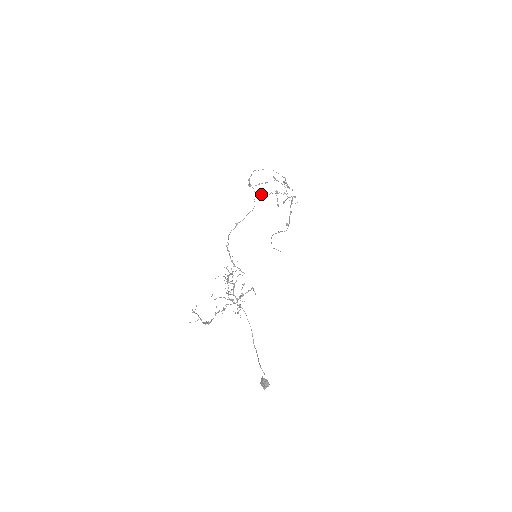
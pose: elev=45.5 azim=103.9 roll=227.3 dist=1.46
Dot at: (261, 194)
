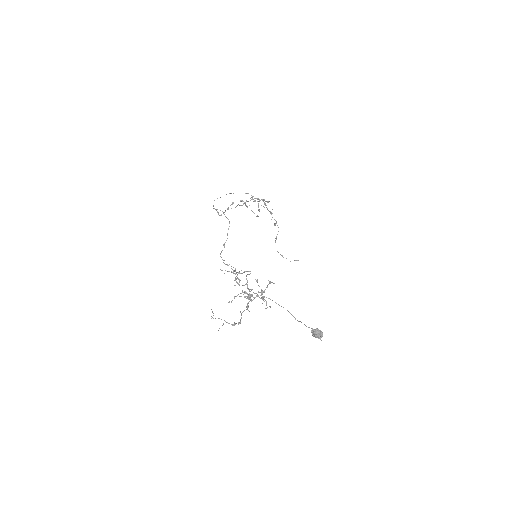
Dot at: (228, 209)
